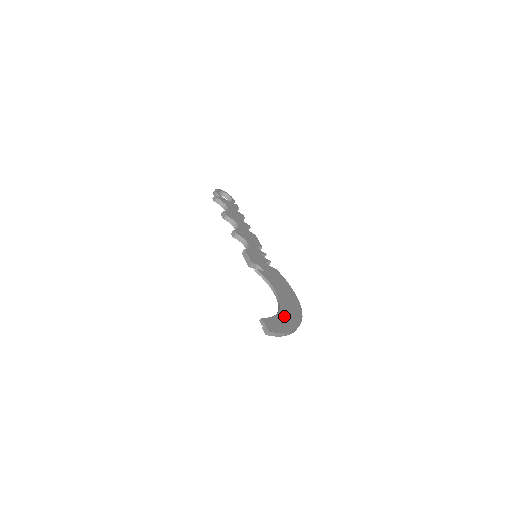
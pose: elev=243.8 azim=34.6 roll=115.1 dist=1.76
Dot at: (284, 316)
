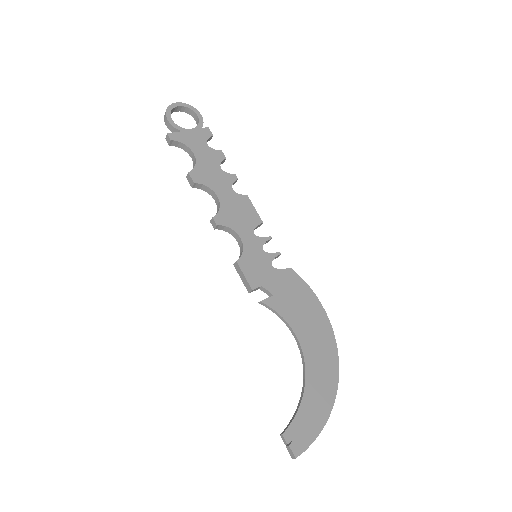
Dot at: (313, 391)
